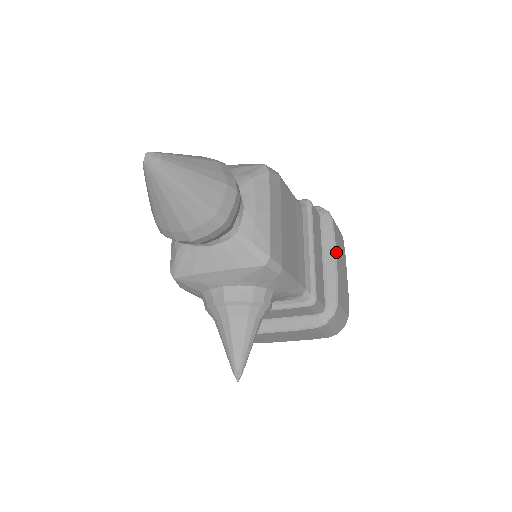
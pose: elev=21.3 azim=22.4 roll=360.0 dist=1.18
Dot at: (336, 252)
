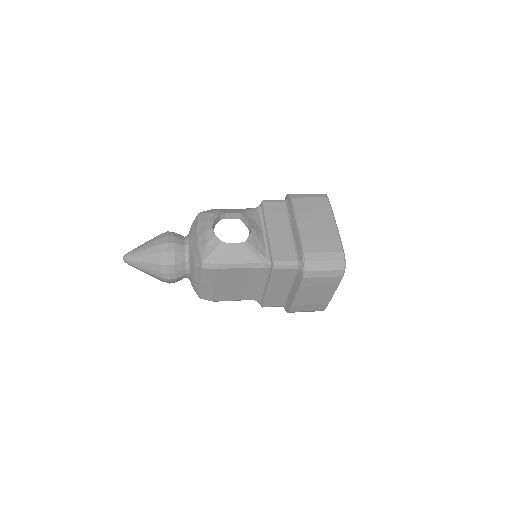
Dot at: (299, 293)
